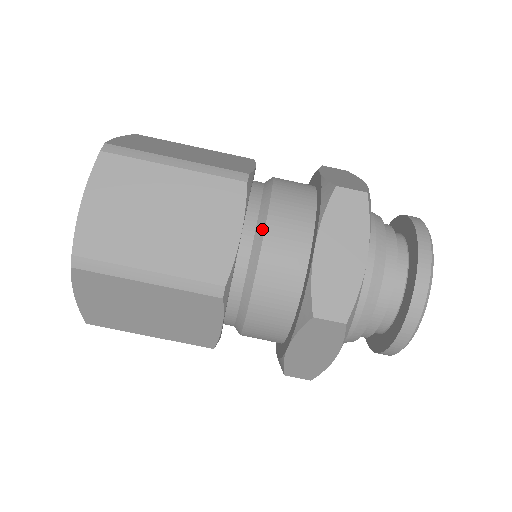
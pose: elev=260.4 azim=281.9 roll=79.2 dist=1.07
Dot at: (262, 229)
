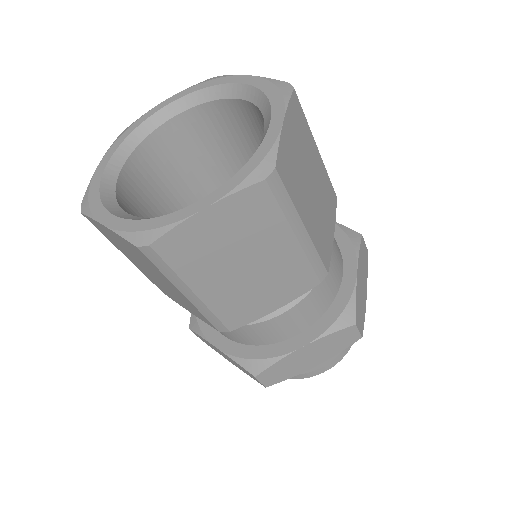
Dot at: (290, 306)
